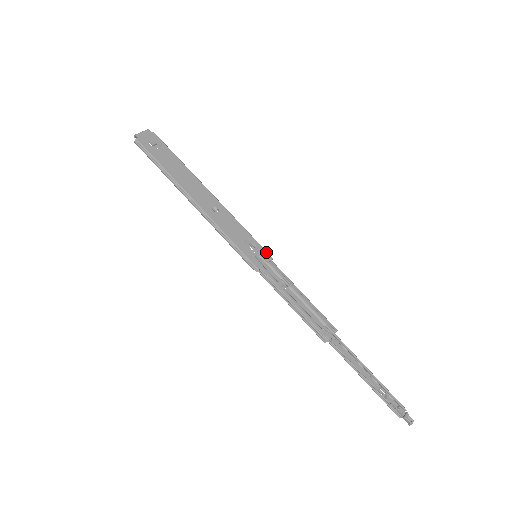
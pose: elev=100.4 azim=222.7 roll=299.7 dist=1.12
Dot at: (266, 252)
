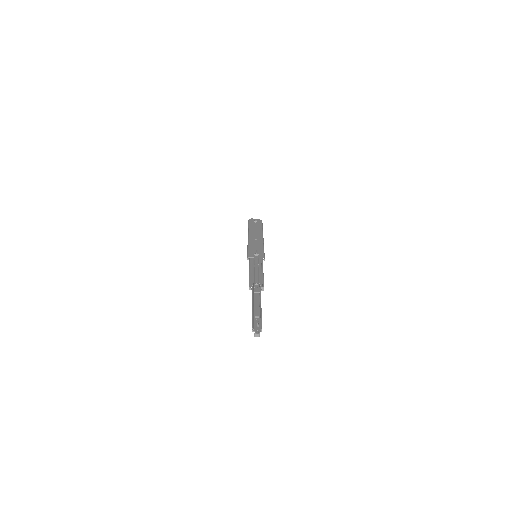
Dot at: (263, 255)
